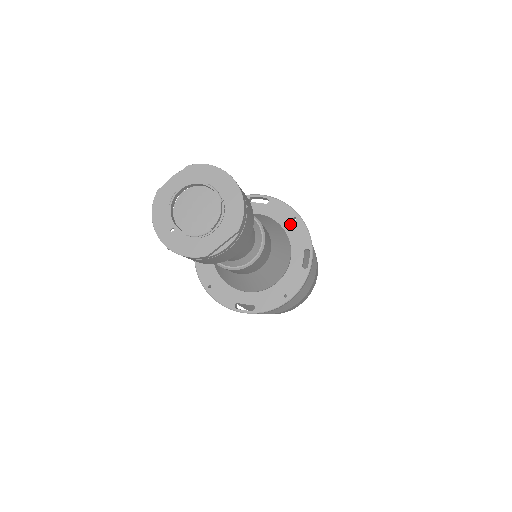
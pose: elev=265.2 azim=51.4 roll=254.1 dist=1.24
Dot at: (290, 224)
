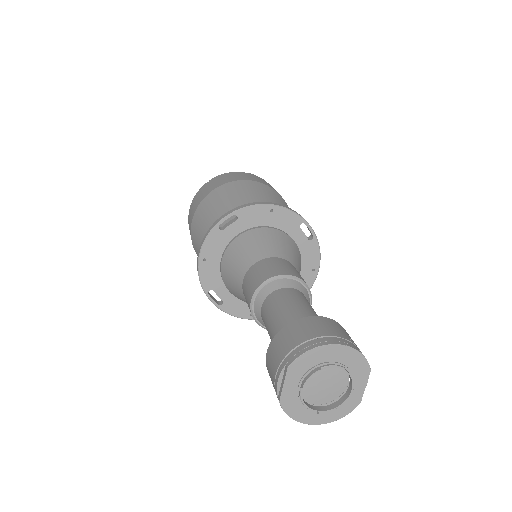
Dot at: (271, 218)
